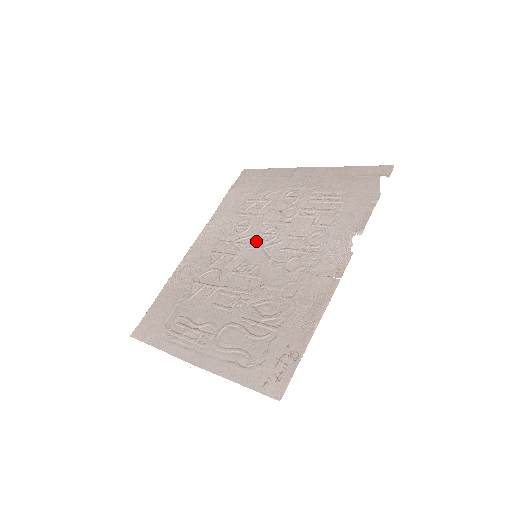
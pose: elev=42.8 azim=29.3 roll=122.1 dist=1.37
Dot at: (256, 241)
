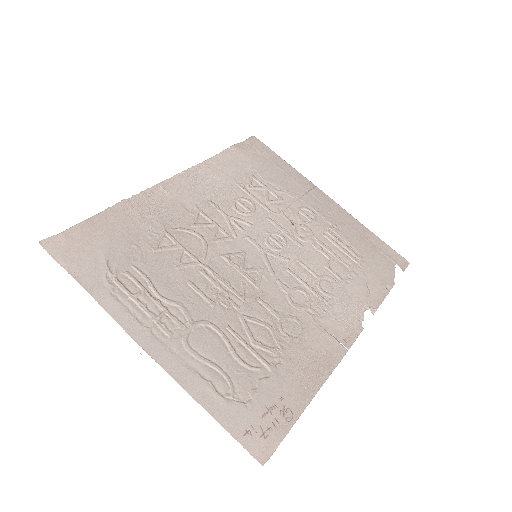
Dot at: (259, 237)
